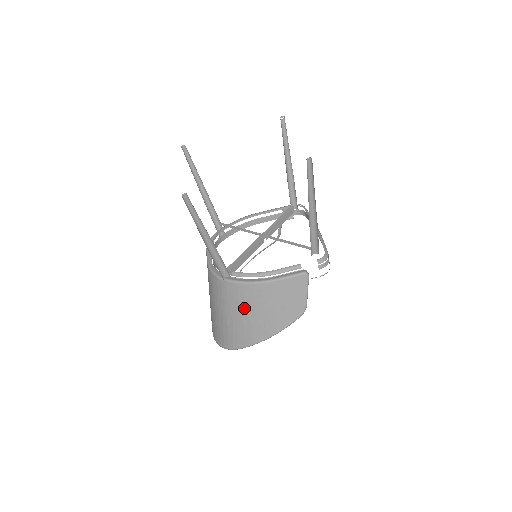
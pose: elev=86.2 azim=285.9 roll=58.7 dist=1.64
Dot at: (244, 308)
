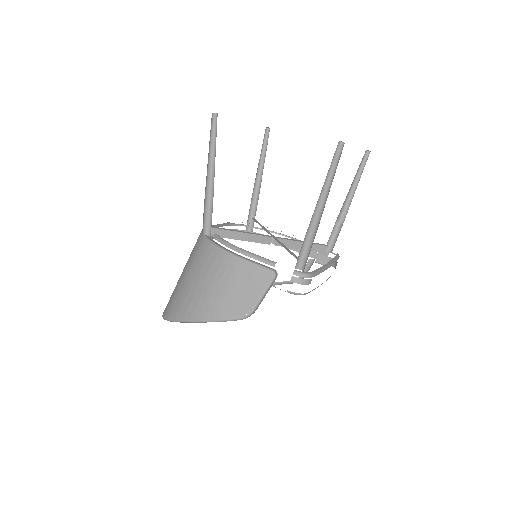
Dot at: (199, 273)
